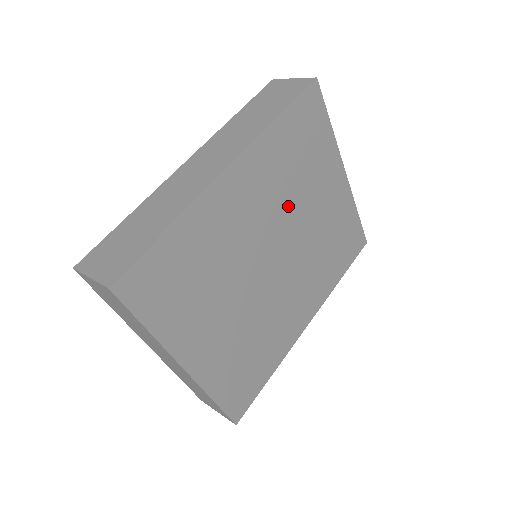
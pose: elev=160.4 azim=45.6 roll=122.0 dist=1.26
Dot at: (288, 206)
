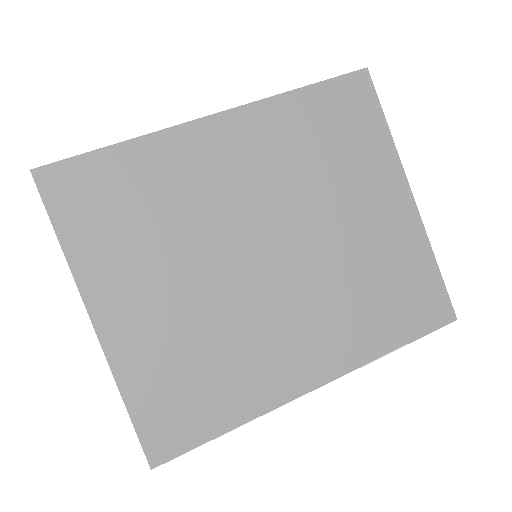
Dot at: (301, 195)
